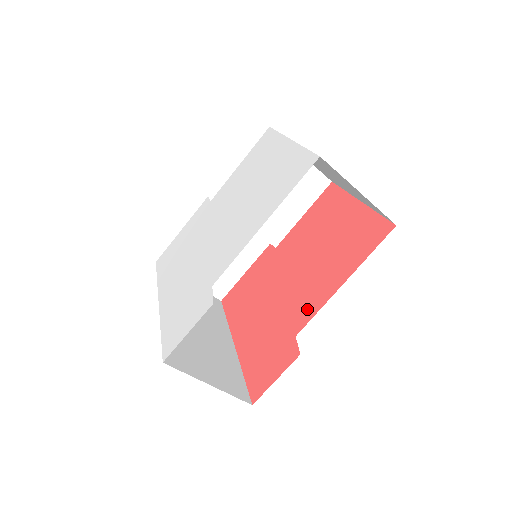
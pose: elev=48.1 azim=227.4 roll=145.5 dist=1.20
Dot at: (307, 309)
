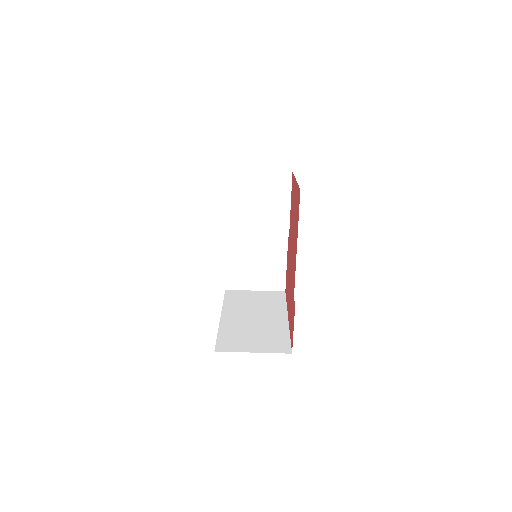
Dot at: (294, 274)
